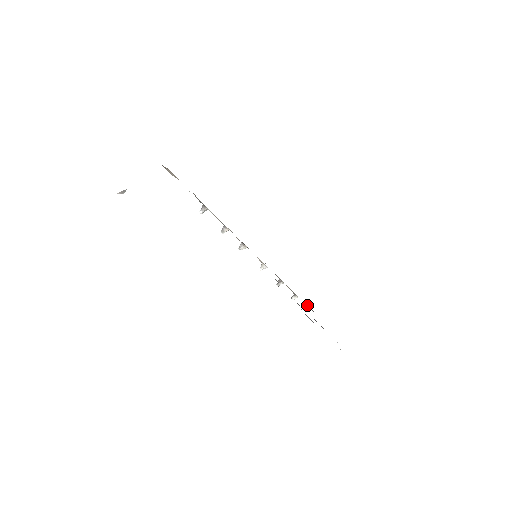
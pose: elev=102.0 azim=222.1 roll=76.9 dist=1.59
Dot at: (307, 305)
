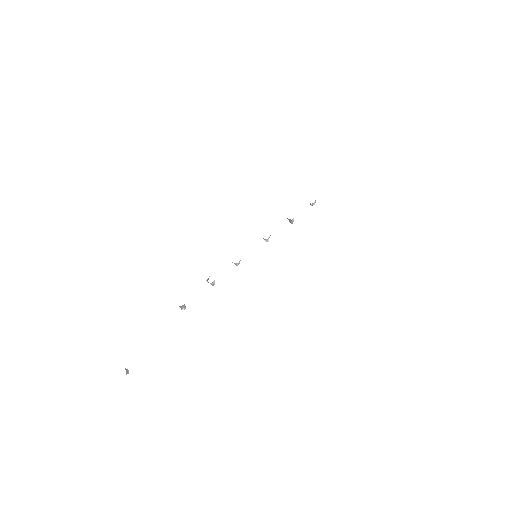
Dot at: occluded
